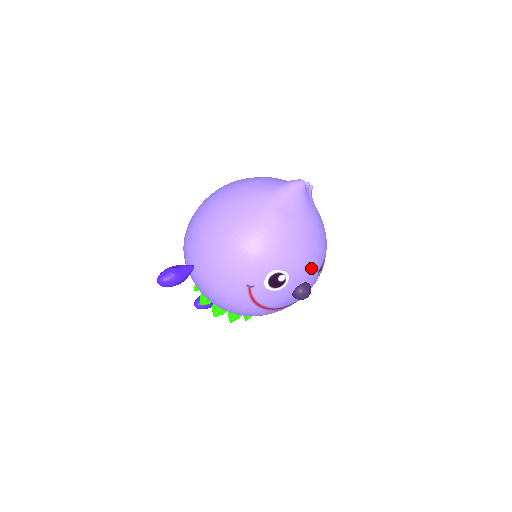
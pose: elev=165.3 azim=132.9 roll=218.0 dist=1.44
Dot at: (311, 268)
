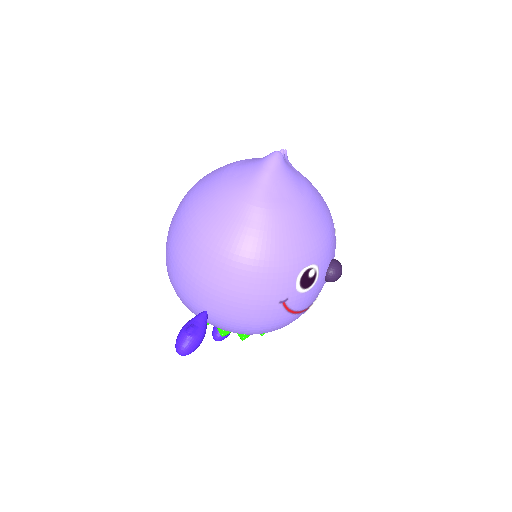
Dot at: (331, 242)
